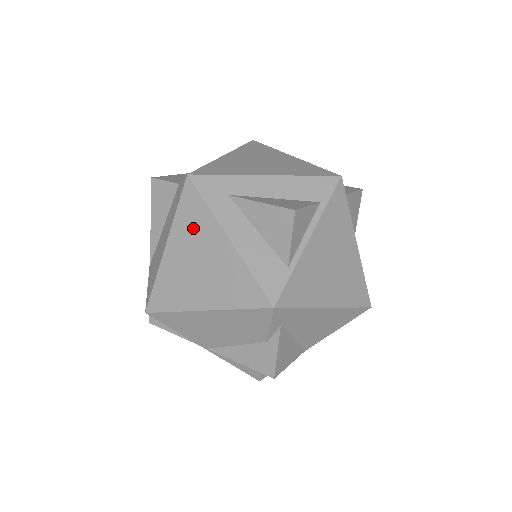
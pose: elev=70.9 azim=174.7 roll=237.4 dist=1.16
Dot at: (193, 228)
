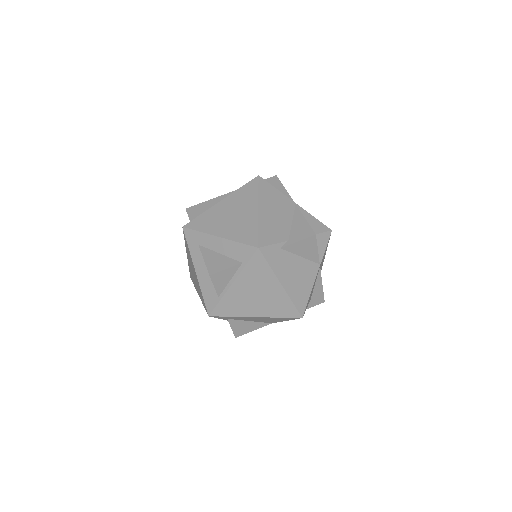
Dot at: (189, 255)
